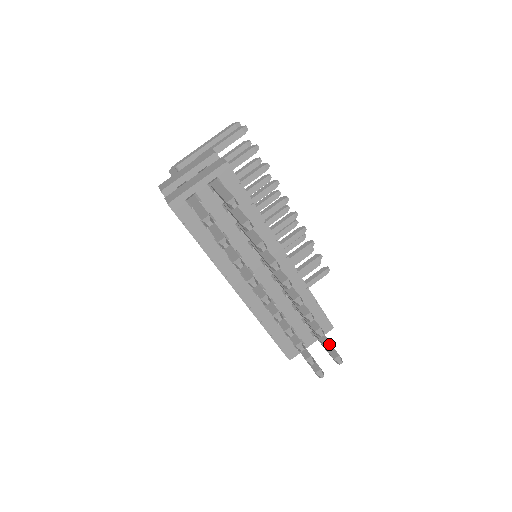
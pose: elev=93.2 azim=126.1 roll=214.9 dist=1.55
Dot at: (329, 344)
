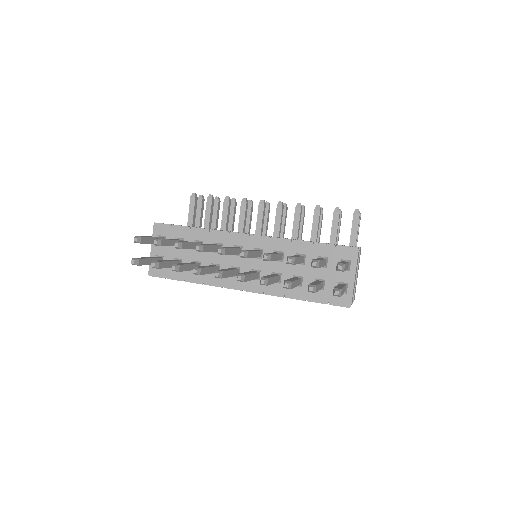
Dot at: (311, 262)
